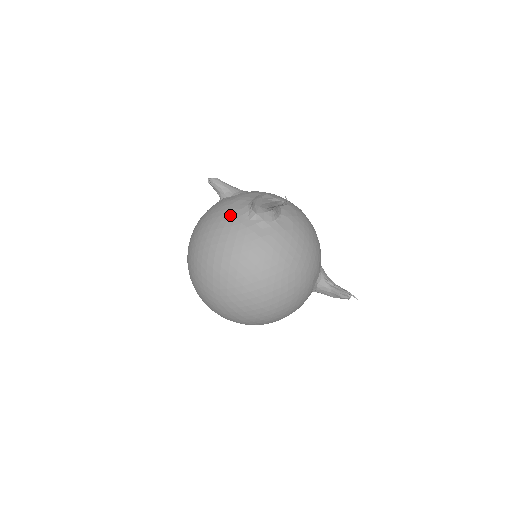
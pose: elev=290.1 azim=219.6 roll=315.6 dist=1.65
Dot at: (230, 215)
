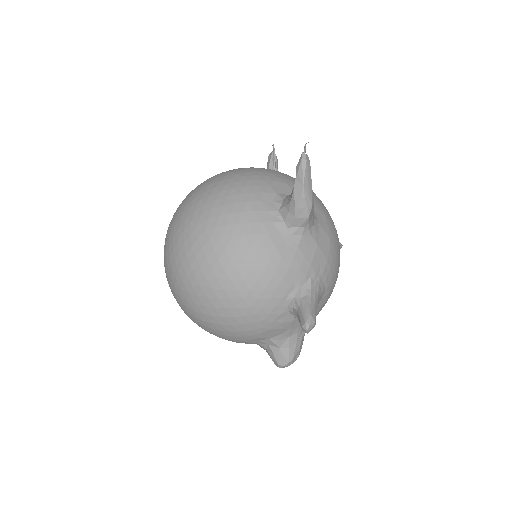
Dot at: occluded
